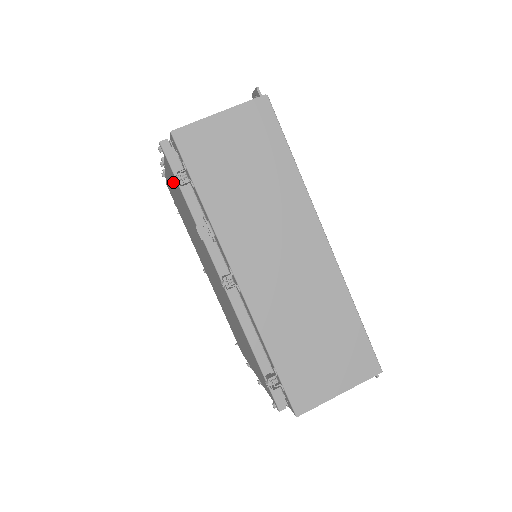
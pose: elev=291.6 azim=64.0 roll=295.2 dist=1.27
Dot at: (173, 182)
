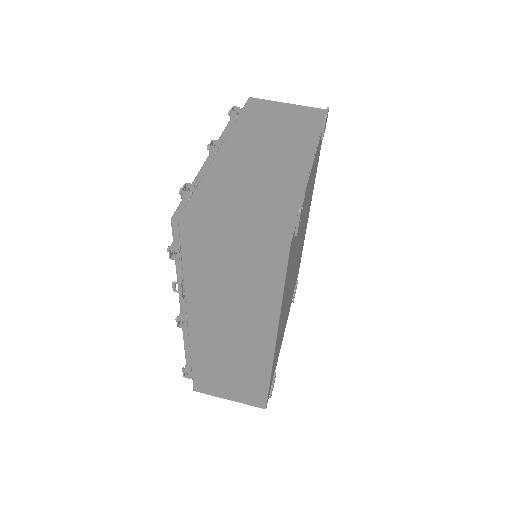
Dot at: occluded
